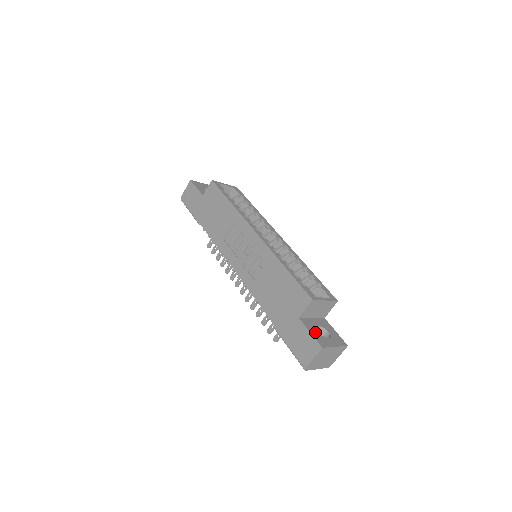
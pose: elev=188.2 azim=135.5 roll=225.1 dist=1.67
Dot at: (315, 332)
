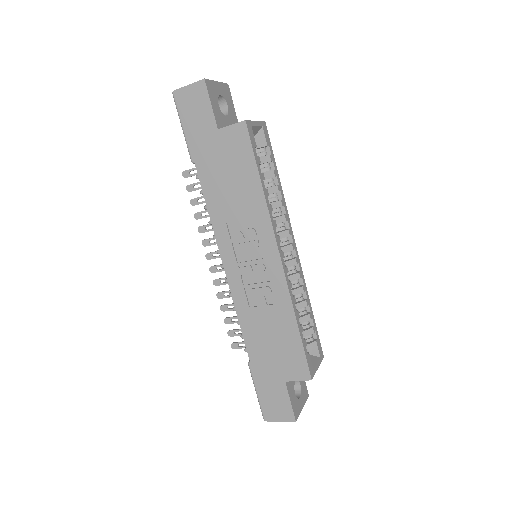
Dot at: (293, 397)
